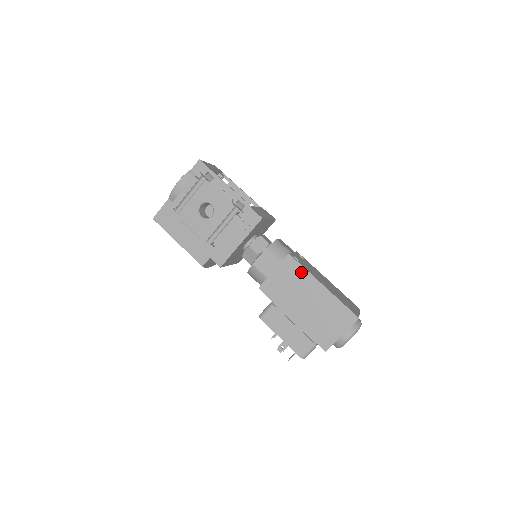
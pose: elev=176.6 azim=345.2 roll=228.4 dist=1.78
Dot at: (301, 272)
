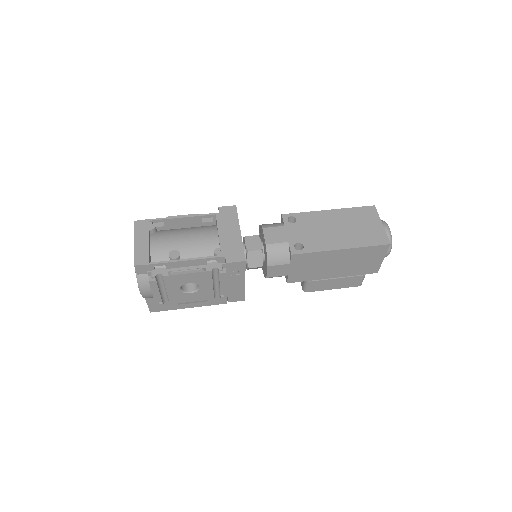
Dot at: (314, 256)
